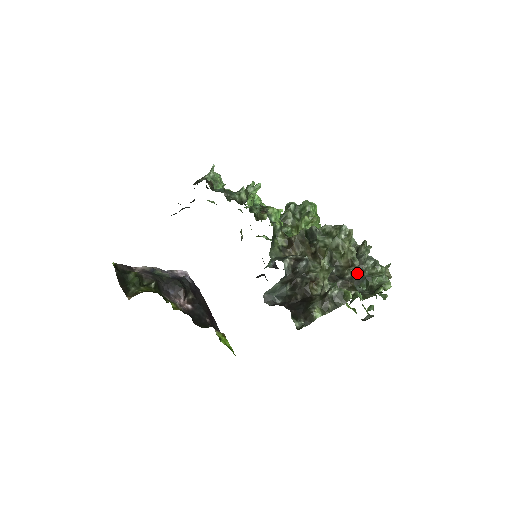
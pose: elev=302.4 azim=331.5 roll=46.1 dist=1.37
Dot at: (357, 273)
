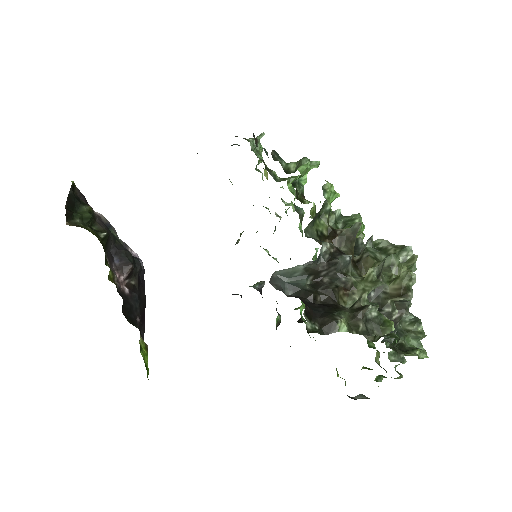
Dot at: occluded
